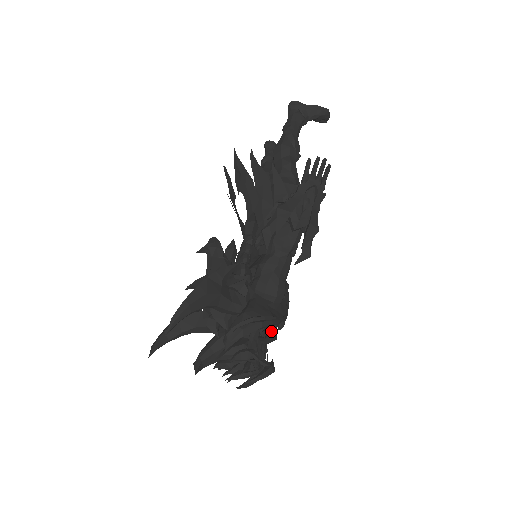
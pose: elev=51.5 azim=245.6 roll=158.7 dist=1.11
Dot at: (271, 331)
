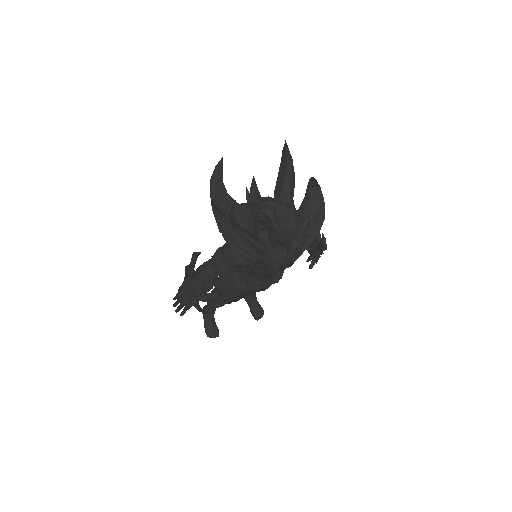
Dot at: occluded
